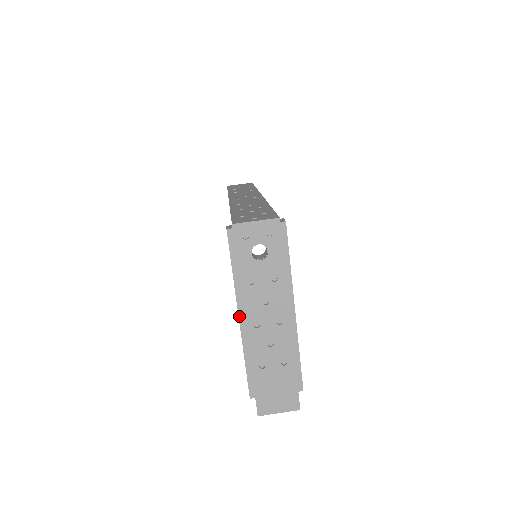
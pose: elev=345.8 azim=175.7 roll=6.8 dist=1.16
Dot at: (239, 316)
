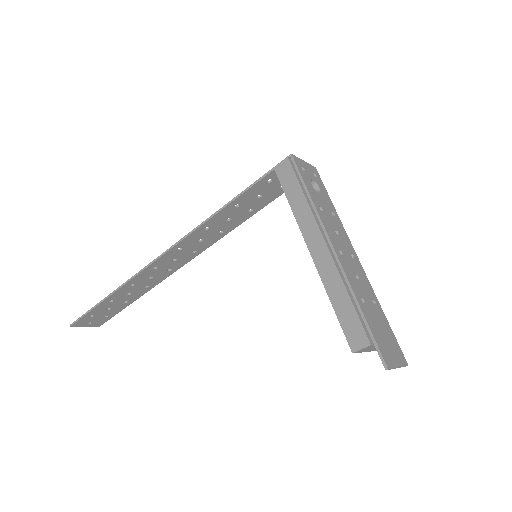
Dot at: (325, 240)
